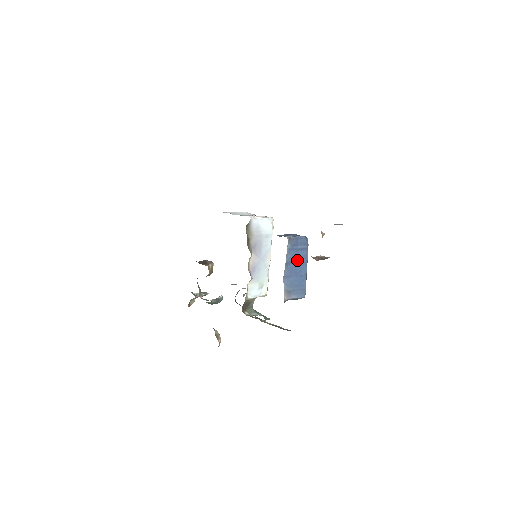
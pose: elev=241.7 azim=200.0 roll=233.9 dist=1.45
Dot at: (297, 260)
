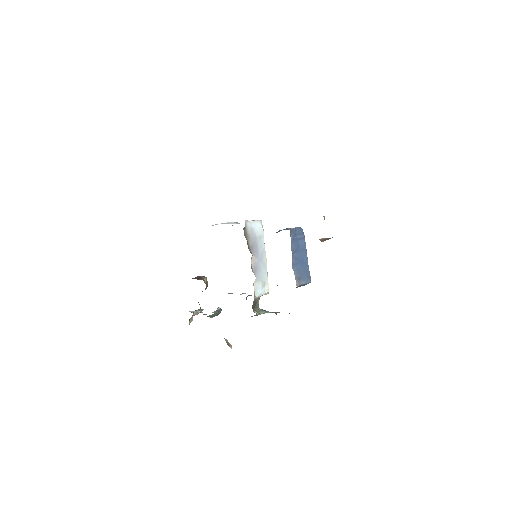
Dot at: (299, 249)
